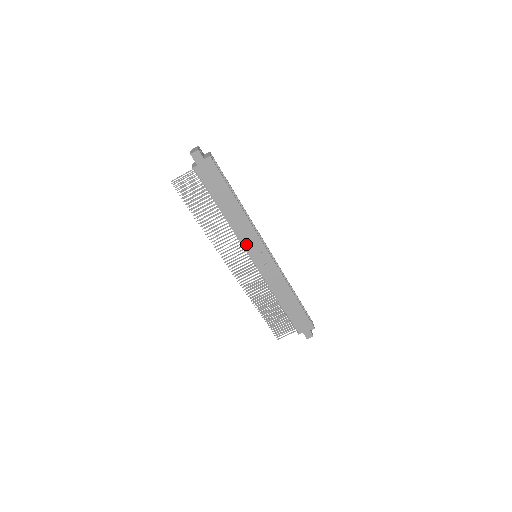
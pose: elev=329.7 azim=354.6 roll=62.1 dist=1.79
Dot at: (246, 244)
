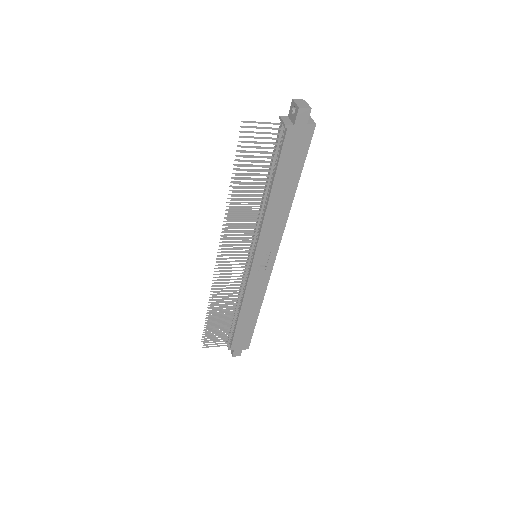
Dot at: (262, 241)
